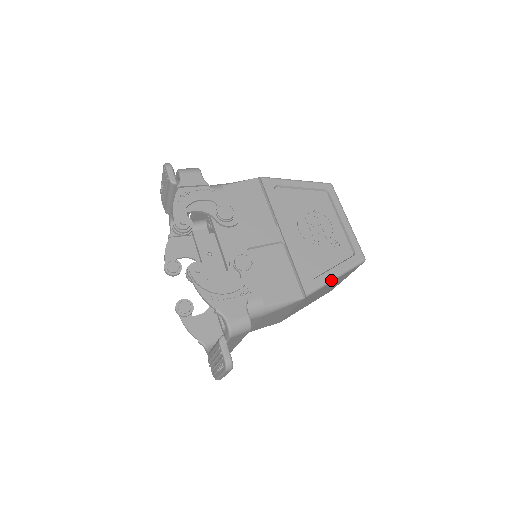
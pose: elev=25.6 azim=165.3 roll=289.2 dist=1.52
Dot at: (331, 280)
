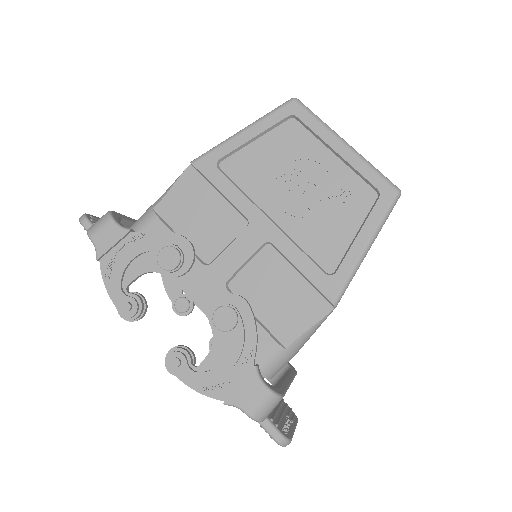
Dot at: (361, 259)
